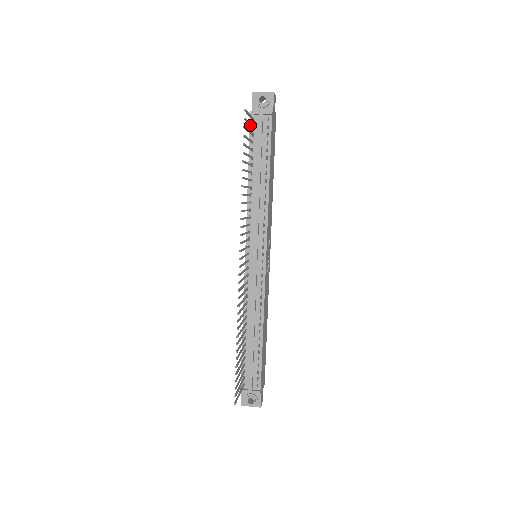
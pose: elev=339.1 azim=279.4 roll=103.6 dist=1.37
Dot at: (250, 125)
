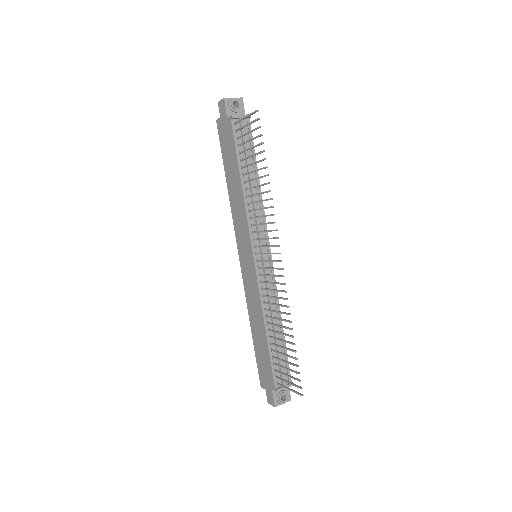
Dot at: (242, 128)
